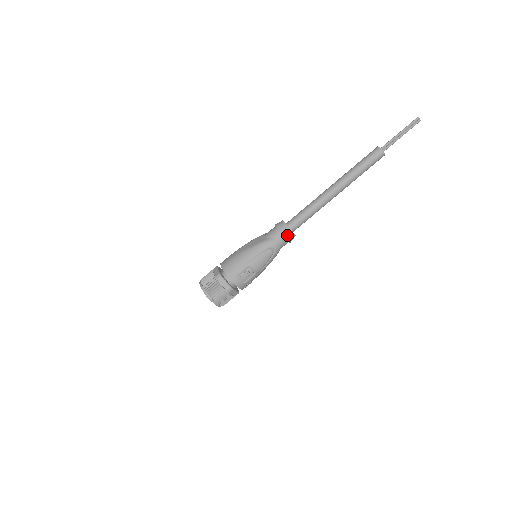
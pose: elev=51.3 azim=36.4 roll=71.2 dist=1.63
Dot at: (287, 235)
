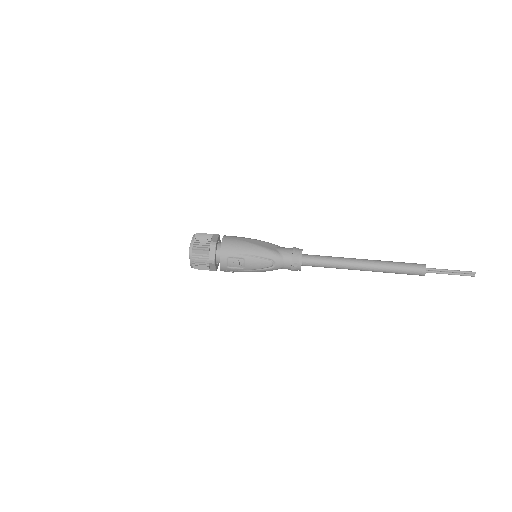
Dot at: (295, 263)
